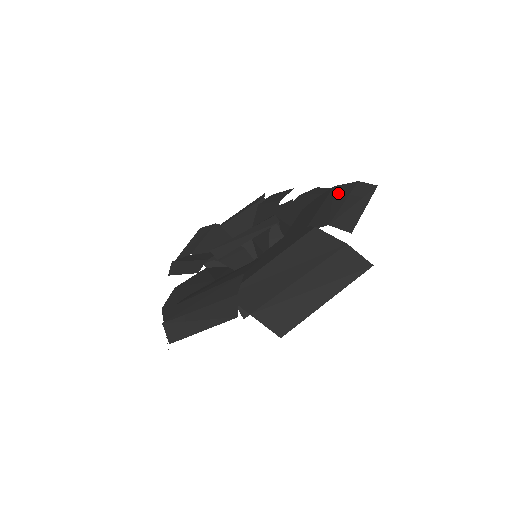
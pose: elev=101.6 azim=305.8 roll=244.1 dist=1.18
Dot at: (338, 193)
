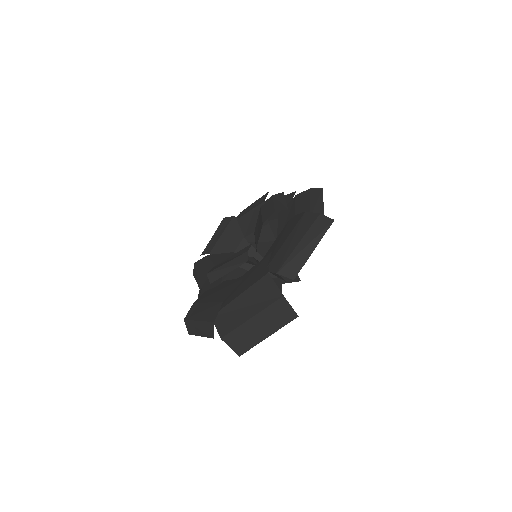
Dot at: (301, 226)
